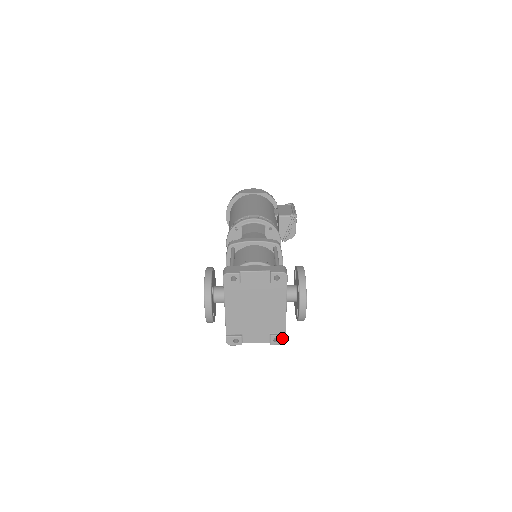
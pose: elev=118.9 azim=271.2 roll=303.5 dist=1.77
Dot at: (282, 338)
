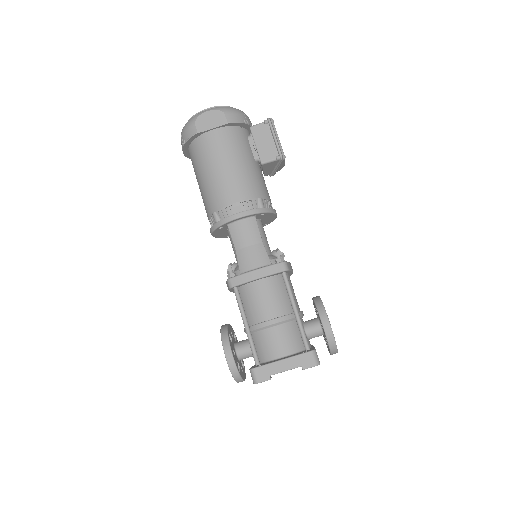
Dot at: occluded
